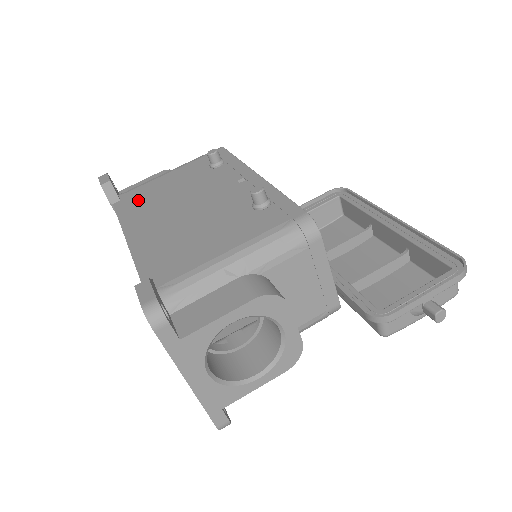
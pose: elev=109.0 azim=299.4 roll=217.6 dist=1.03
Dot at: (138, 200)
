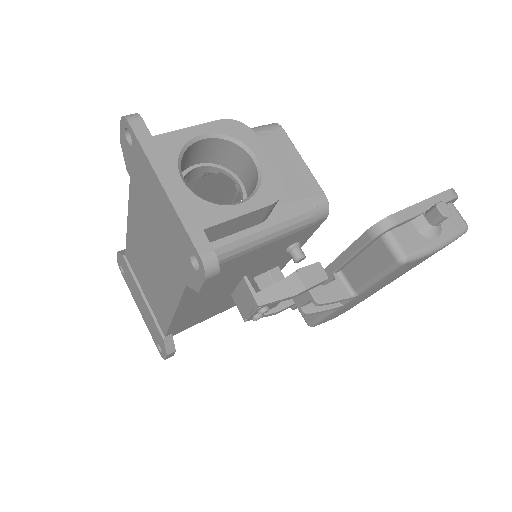
Dot at: occluded
